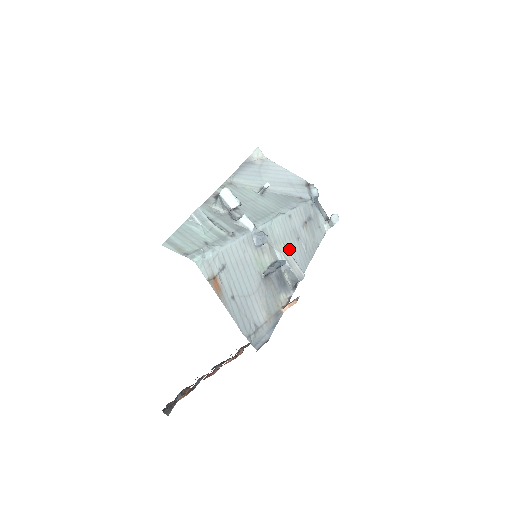
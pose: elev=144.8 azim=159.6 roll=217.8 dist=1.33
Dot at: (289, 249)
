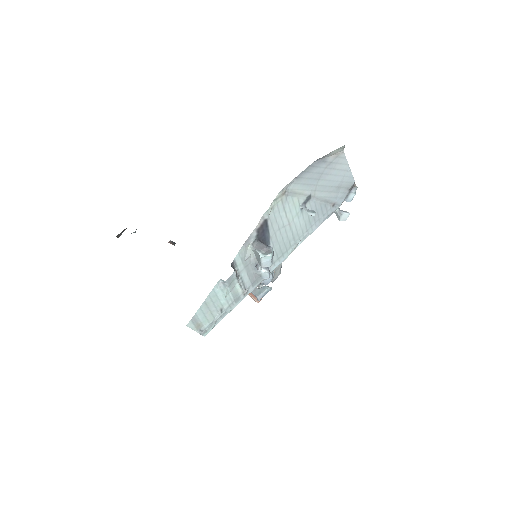
Dot at: occluded
